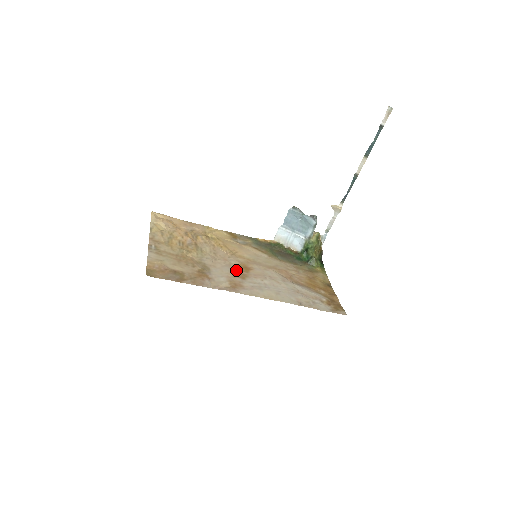
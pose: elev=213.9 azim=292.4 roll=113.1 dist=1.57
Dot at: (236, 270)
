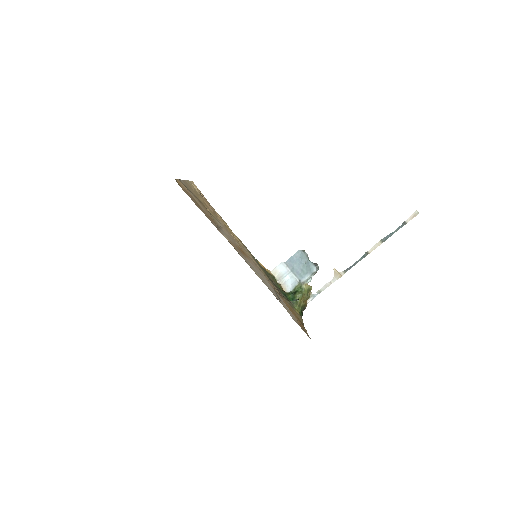
Dot at: (237, 246)
